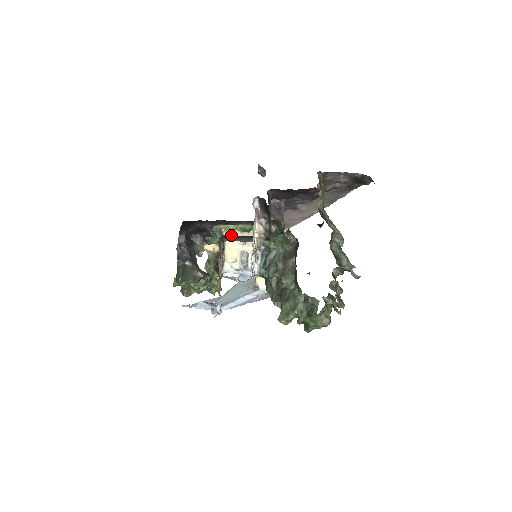
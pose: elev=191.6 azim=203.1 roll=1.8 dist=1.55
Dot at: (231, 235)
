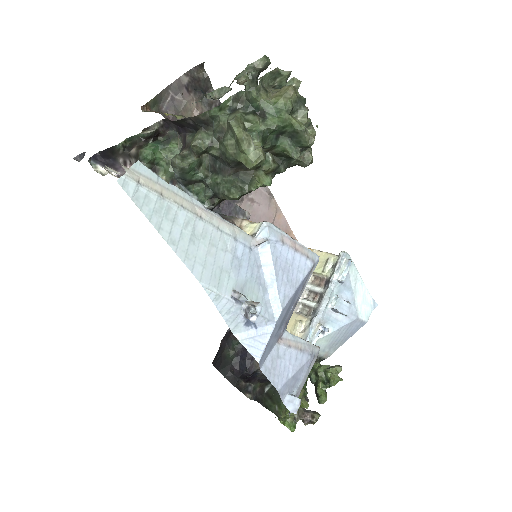
Dot at: occluded
